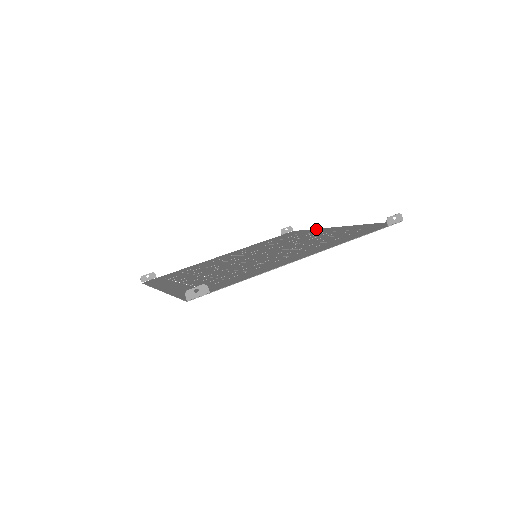
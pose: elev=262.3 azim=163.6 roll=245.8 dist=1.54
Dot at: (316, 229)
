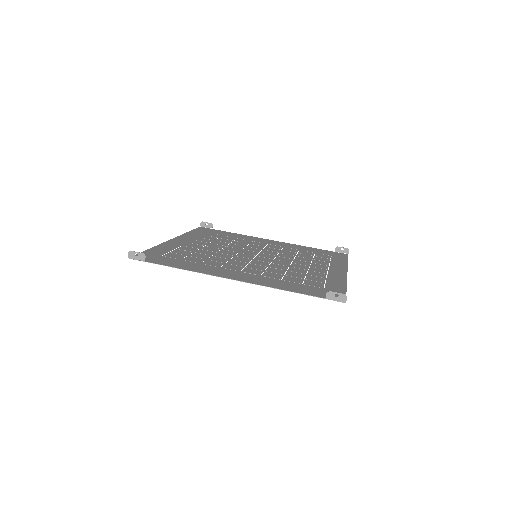
Dot at: (345, 264)
